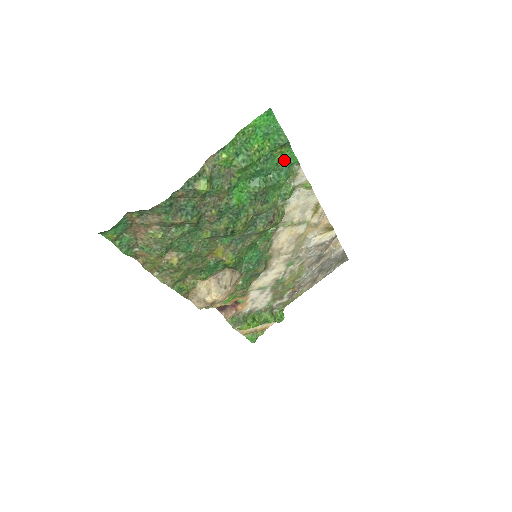
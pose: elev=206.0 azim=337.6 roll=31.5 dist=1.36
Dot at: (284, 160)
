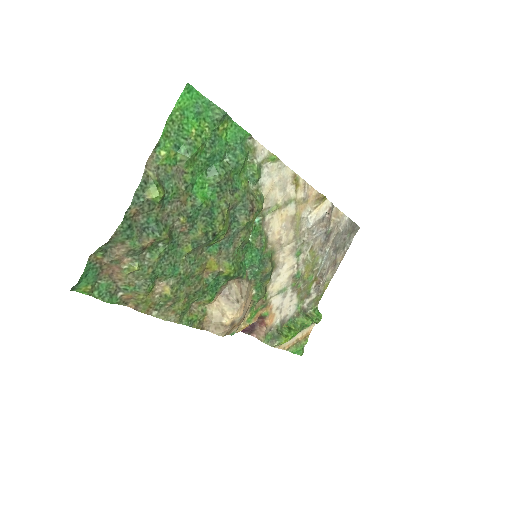
Dot at: (232, 137)
